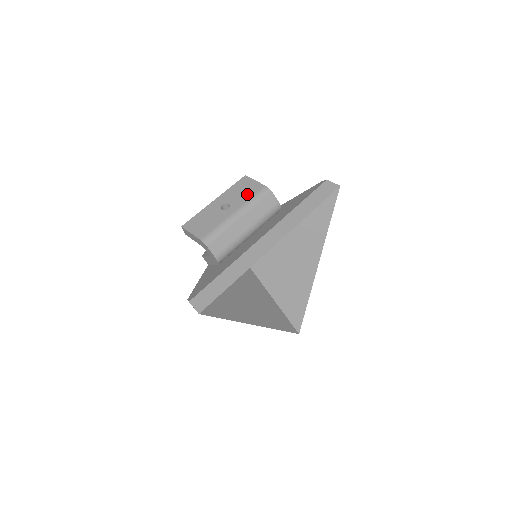
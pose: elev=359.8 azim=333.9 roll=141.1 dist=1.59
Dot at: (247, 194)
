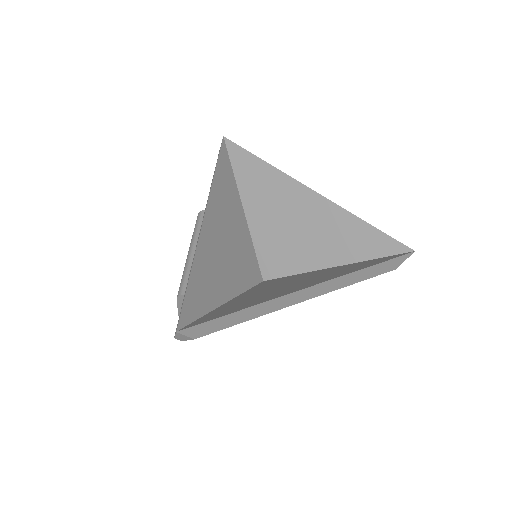
Dot at: occluded
